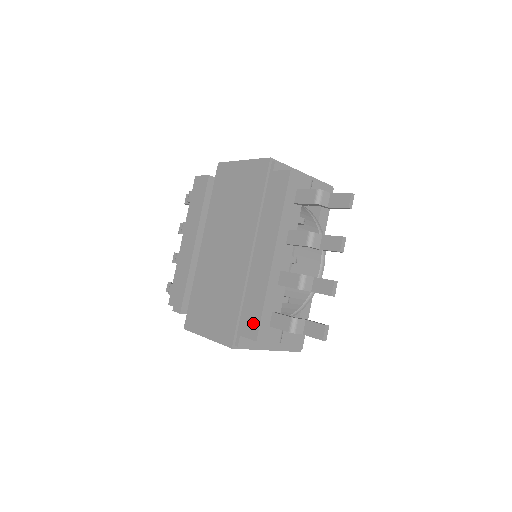
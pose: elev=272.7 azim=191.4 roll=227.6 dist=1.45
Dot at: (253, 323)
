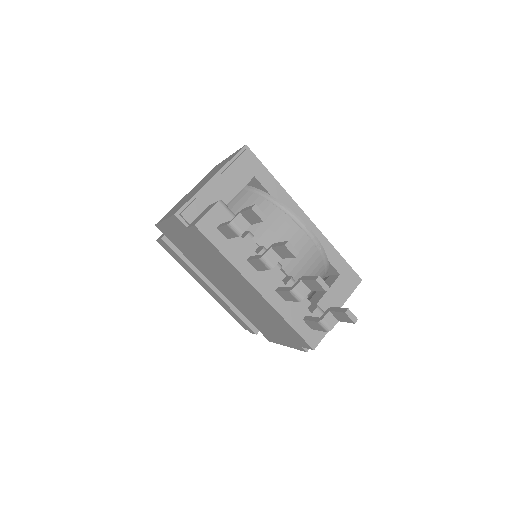
Dot at: (299, 339)
